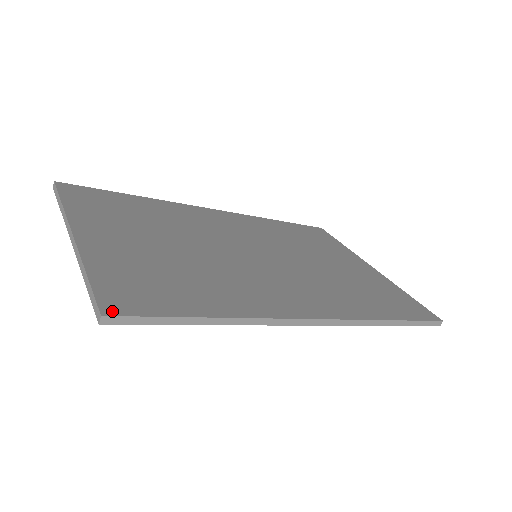
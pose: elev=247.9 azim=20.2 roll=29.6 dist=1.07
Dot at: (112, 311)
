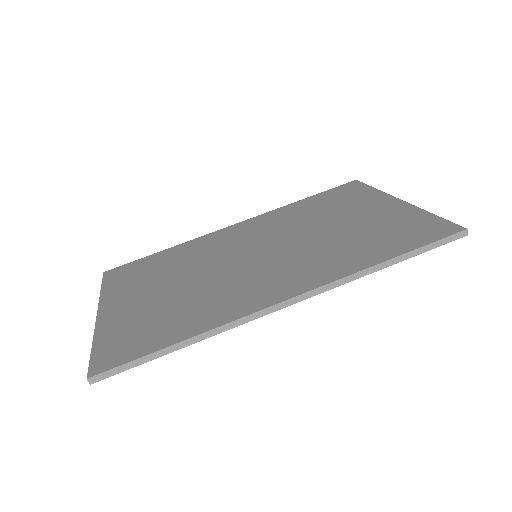
Dot at: (96, 371)
